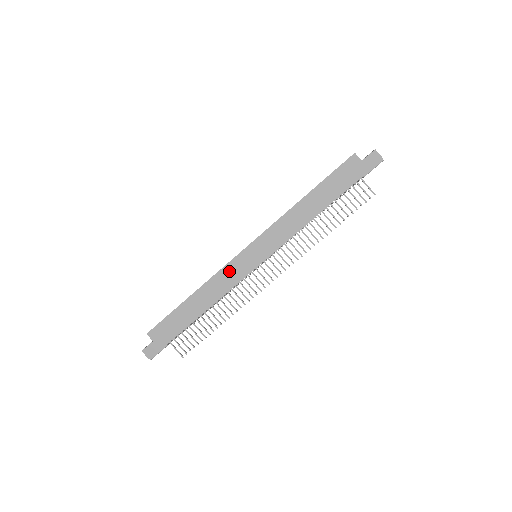
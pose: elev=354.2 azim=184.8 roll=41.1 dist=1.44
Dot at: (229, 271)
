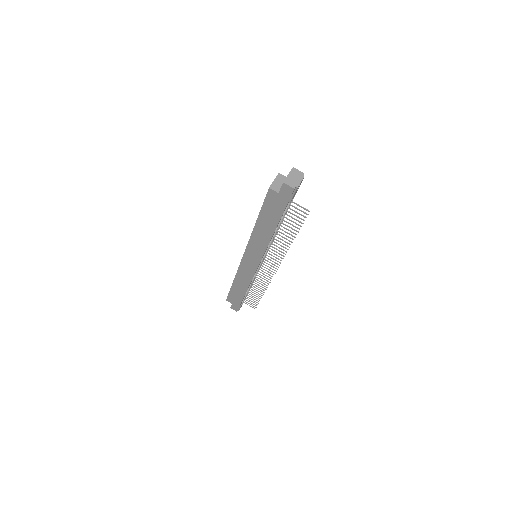
Dot at: (243, 270)
